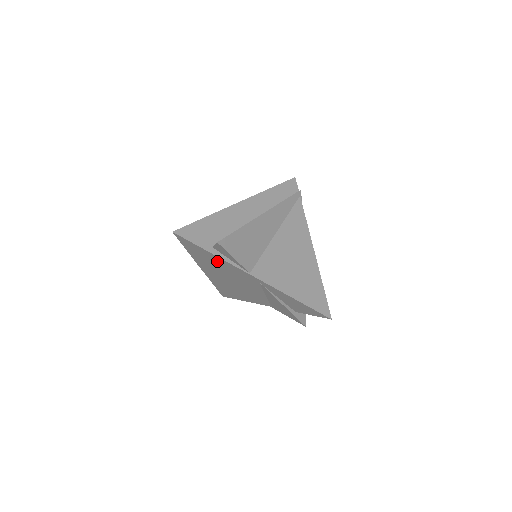
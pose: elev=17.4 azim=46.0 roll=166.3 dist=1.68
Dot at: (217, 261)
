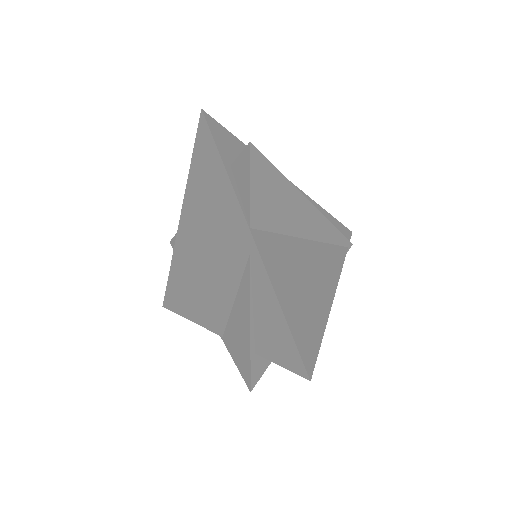
Dot at: (219, 192)
